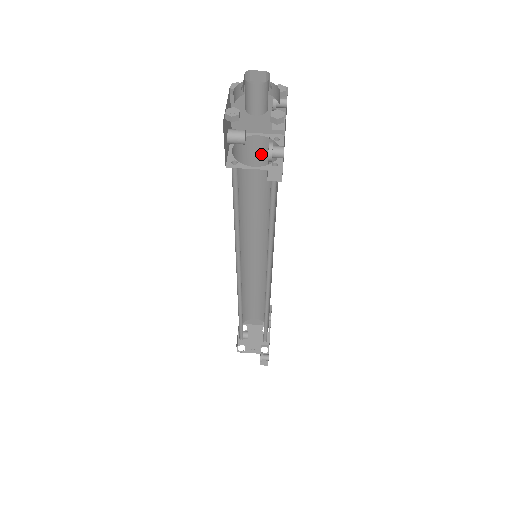
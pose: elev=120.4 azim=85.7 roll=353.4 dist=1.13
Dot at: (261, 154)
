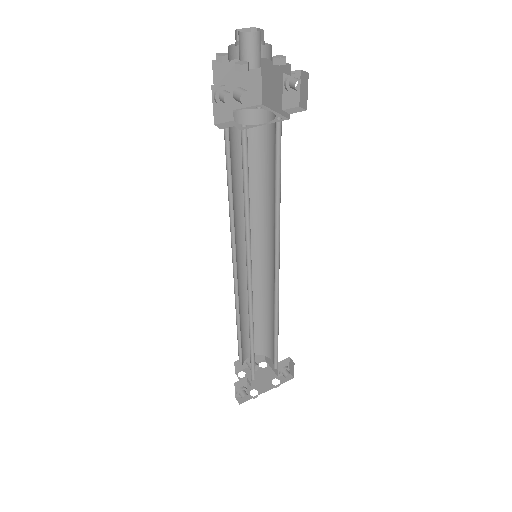
Dot at: (274, 136)
